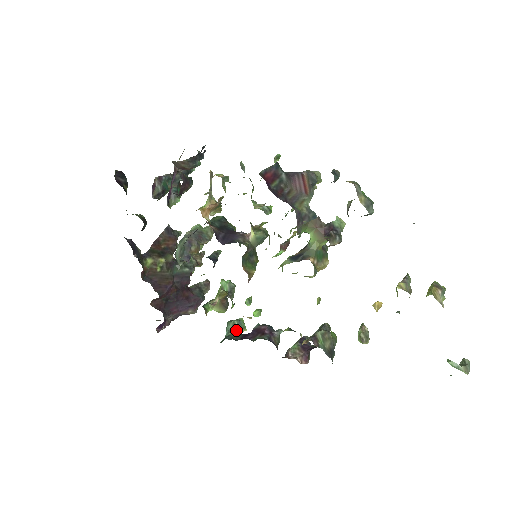
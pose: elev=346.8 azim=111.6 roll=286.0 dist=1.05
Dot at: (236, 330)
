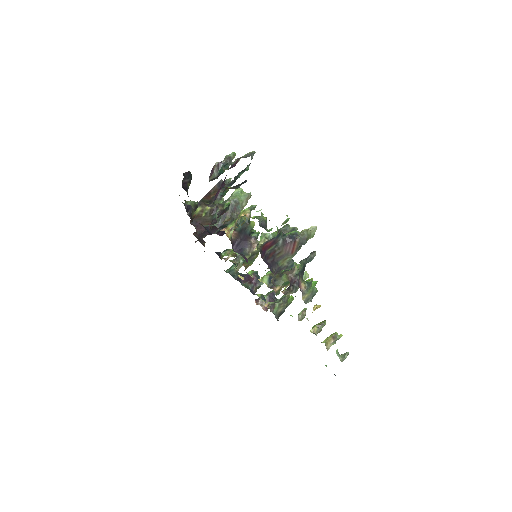
Dot at: (239, 267)
